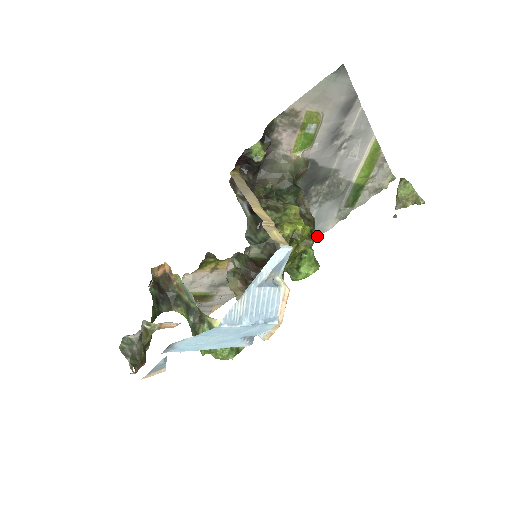
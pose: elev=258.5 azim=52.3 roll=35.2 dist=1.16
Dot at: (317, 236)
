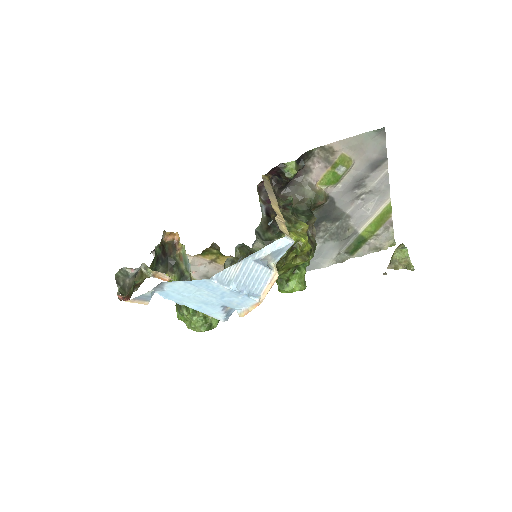
Dot at: (312, 269)
